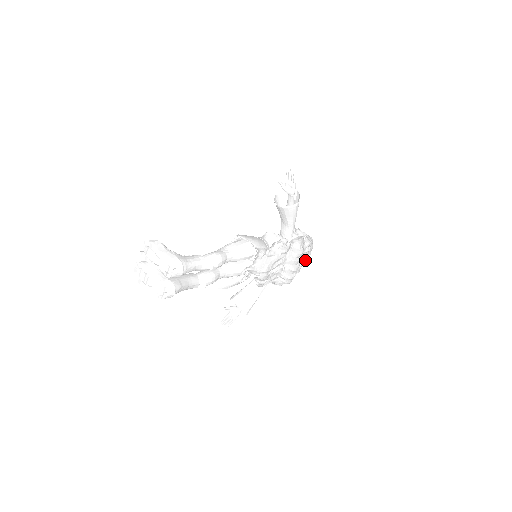
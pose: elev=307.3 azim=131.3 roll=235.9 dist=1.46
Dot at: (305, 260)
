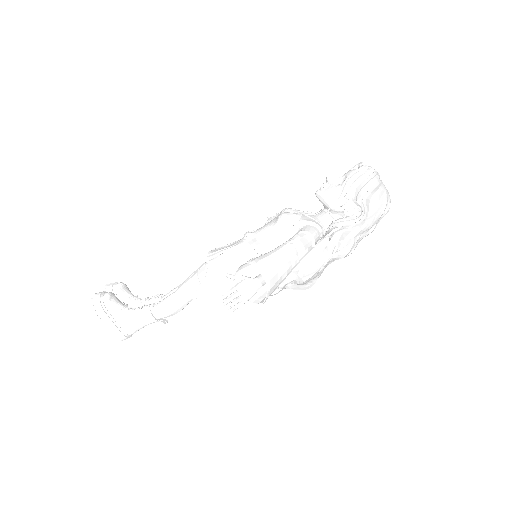
Dot at: occluded
